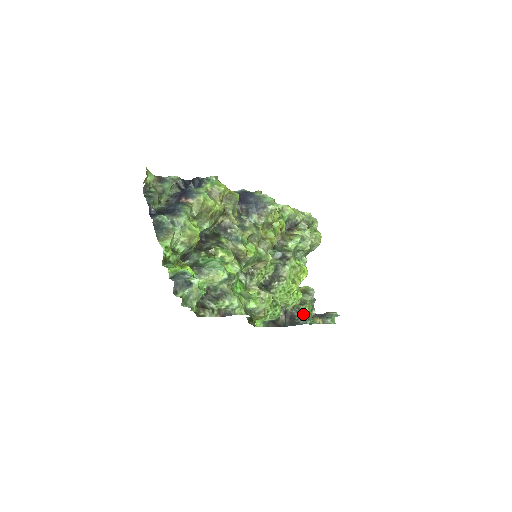
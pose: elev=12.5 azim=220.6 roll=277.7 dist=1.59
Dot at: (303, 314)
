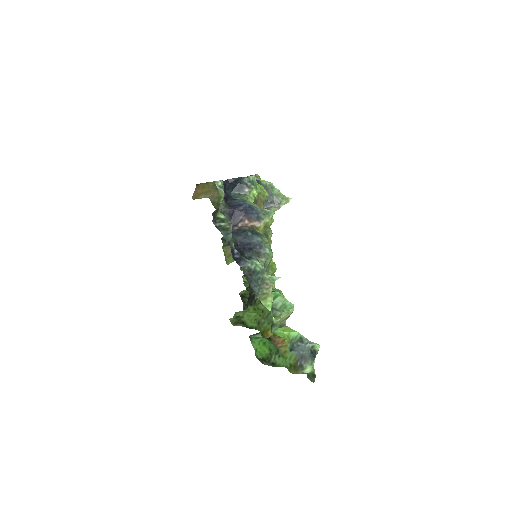
Dot at: occluded
